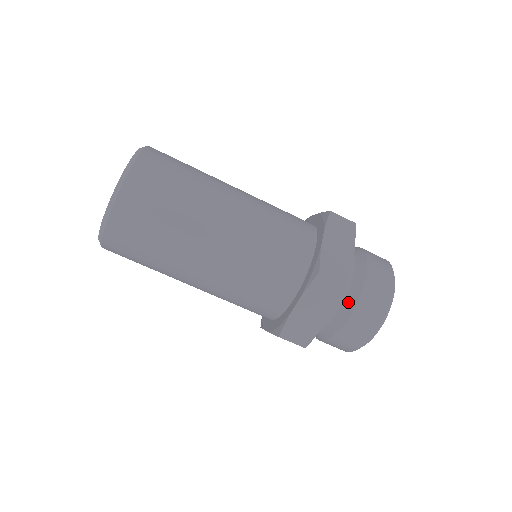
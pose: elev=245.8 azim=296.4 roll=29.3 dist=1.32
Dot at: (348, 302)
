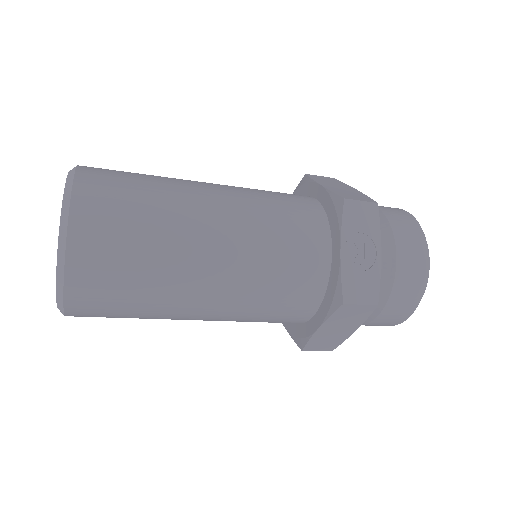
Dot at: occluded
